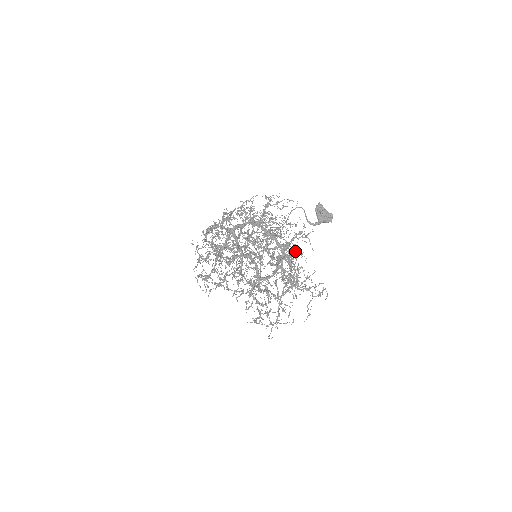
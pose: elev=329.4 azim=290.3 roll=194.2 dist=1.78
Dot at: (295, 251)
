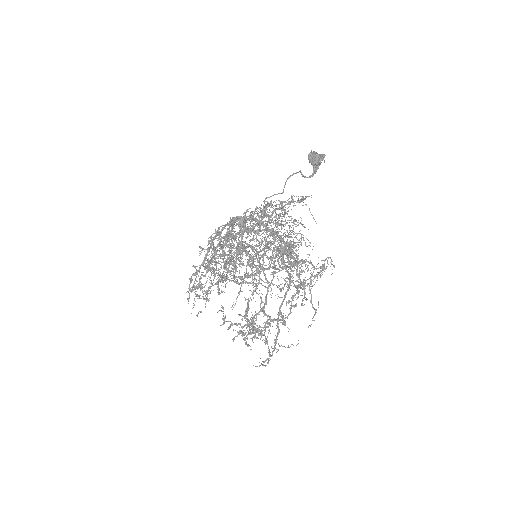
Dot at: (294, 223)
